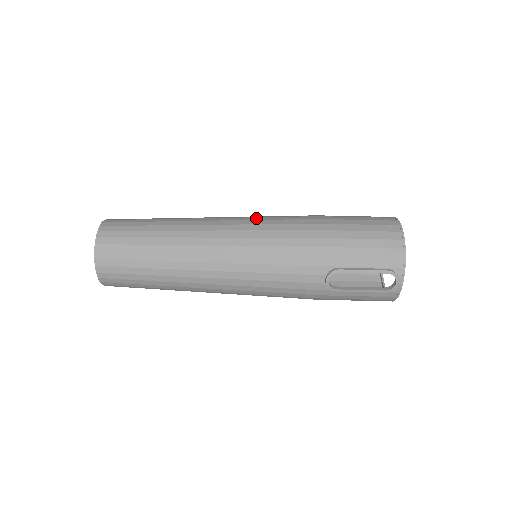
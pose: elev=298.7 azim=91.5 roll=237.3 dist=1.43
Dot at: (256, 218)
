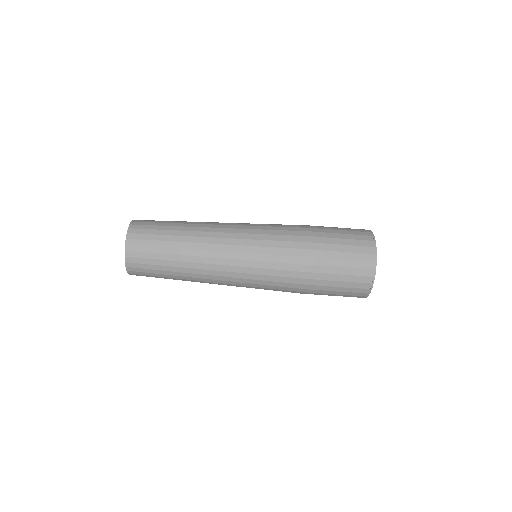
Dot at: (255, 277)
